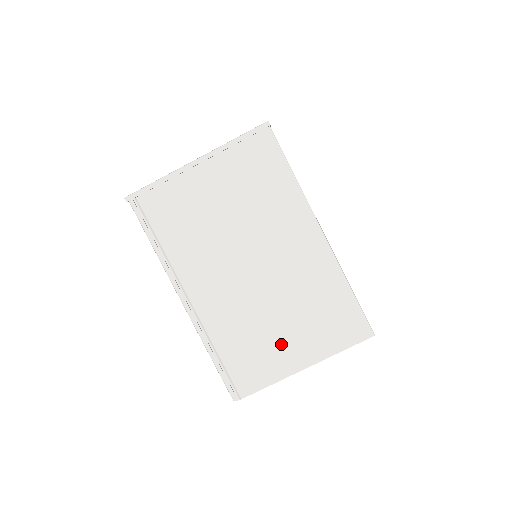
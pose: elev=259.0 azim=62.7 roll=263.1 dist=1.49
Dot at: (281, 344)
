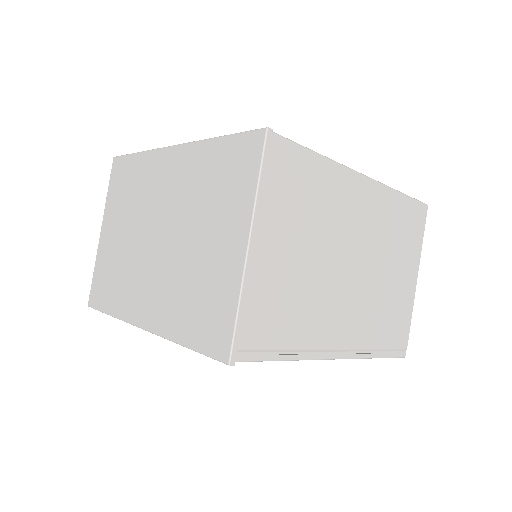
Dot at: (399, 286)
